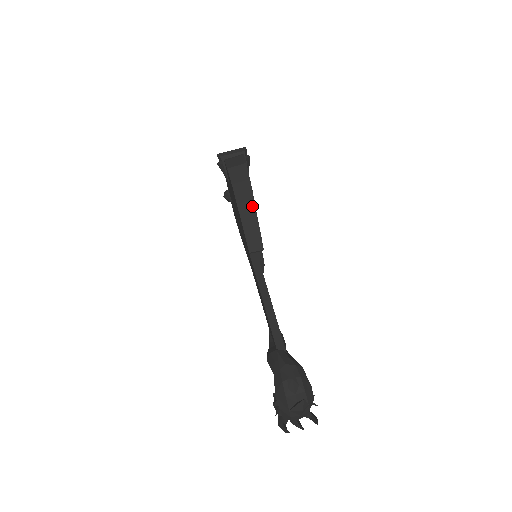
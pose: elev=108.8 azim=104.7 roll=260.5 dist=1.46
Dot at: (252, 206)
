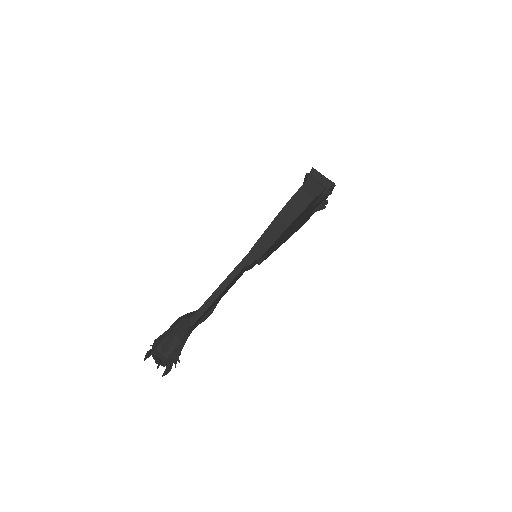
Dot at: (282, 229)
